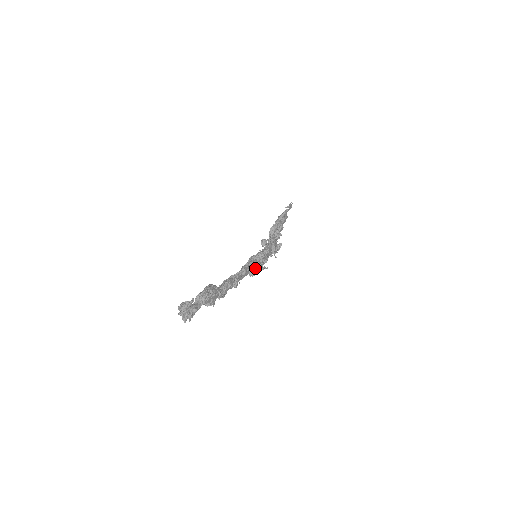
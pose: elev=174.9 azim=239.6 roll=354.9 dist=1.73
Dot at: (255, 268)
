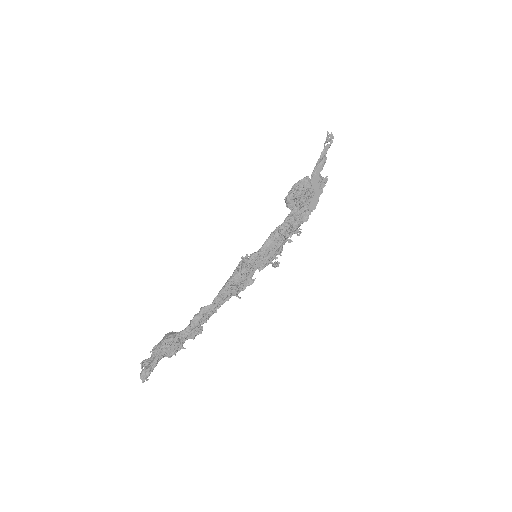
Dot at: (241, 281)
